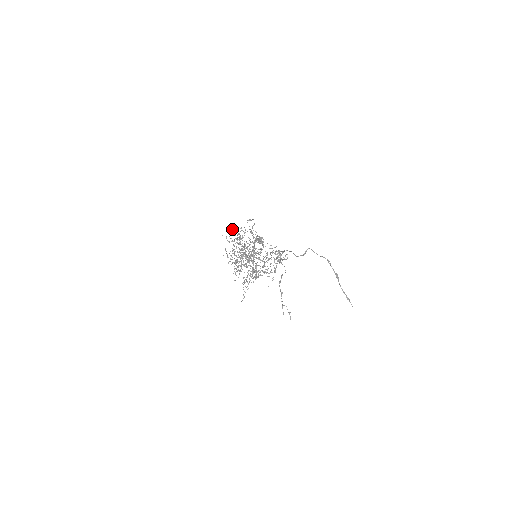
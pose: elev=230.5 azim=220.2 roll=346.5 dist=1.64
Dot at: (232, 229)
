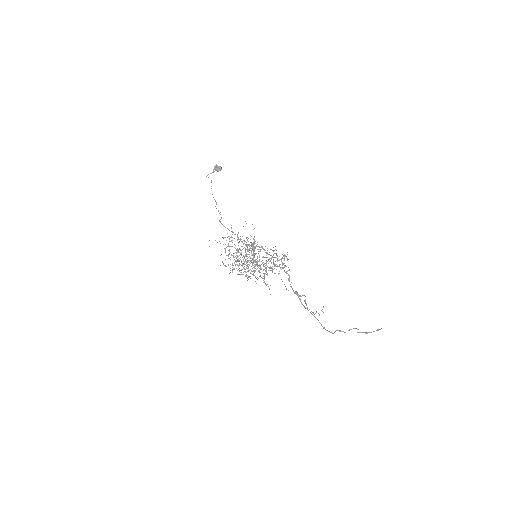
Dot at: (221, 254)
